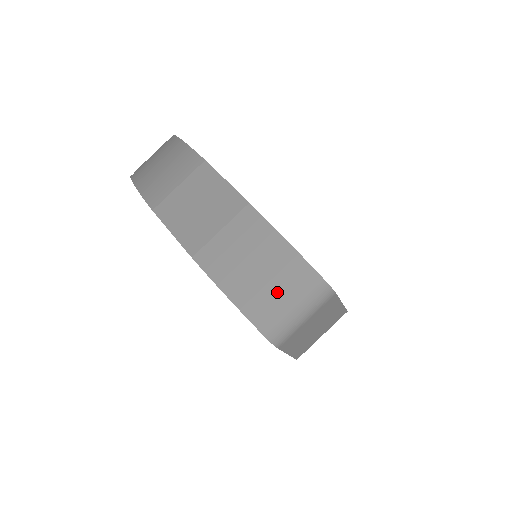
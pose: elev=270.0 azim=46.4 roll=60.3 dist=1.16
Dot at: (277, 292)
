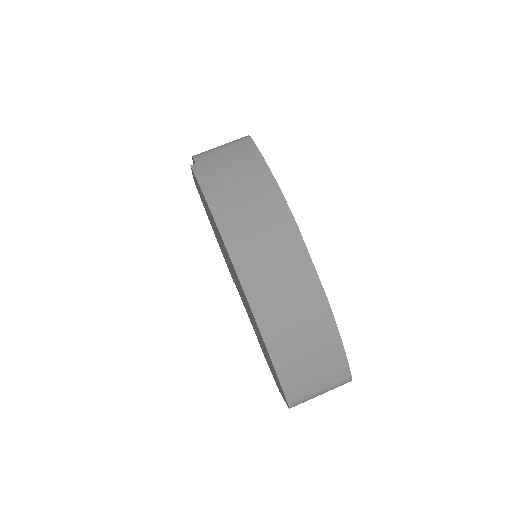
Dot at: (315, 377)
